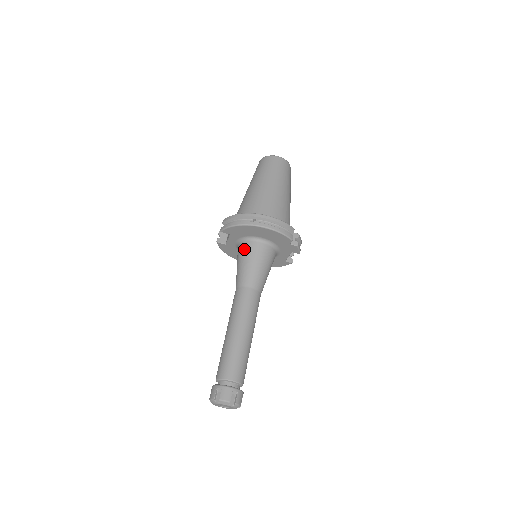
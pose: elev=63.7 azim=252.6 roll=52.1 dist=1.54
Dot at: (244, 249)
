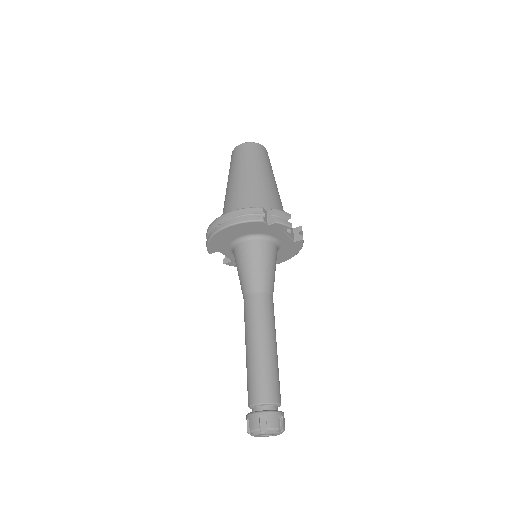
Dot at: (235, 258)
